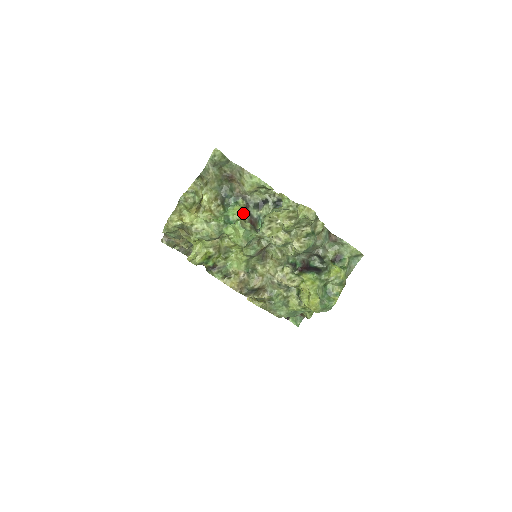
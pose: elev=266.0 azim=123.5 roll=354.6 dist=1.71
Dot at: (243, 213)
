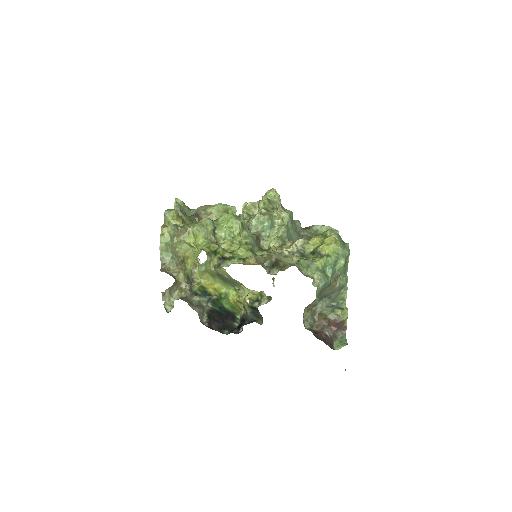
Dot at: occluded
